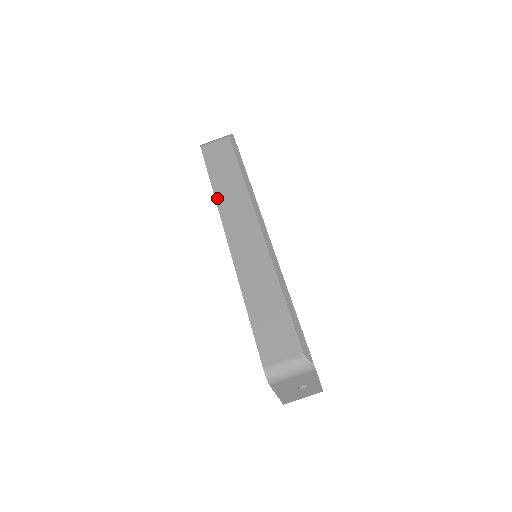
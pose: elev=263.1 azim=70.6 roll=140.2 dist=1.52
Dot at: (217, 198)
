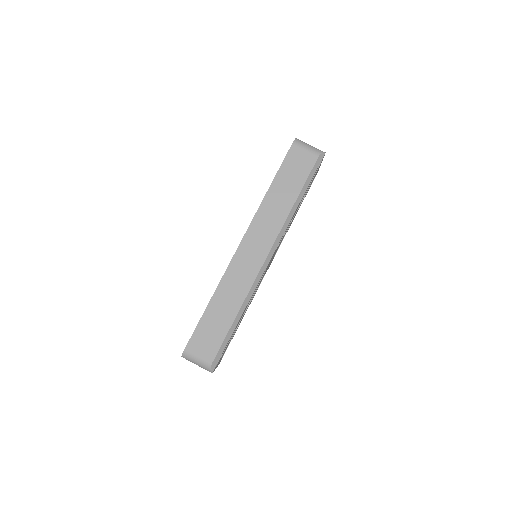
Dot at: (263, 204)
